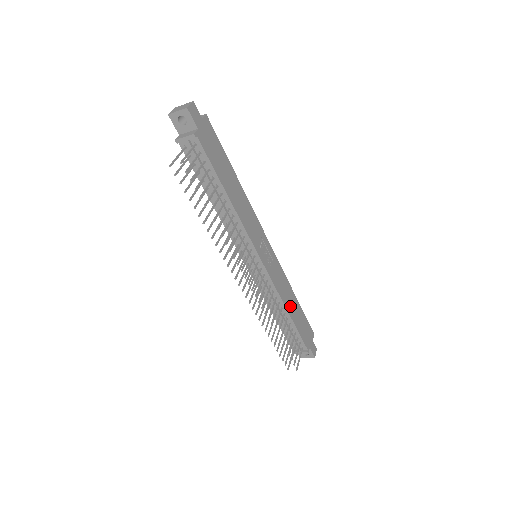
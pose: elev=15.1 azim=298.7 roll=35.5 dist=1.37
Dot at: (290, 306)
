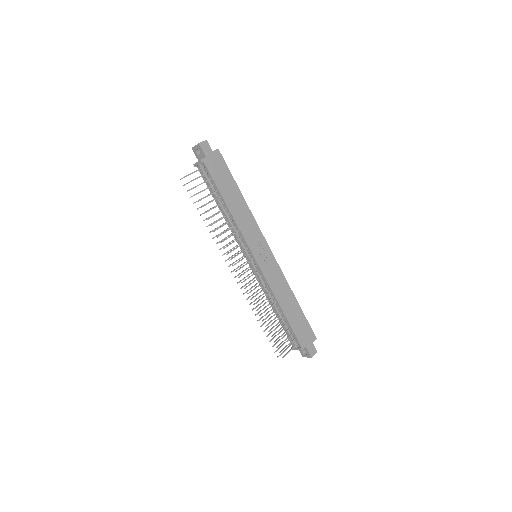
Dot at: (285, 303)
